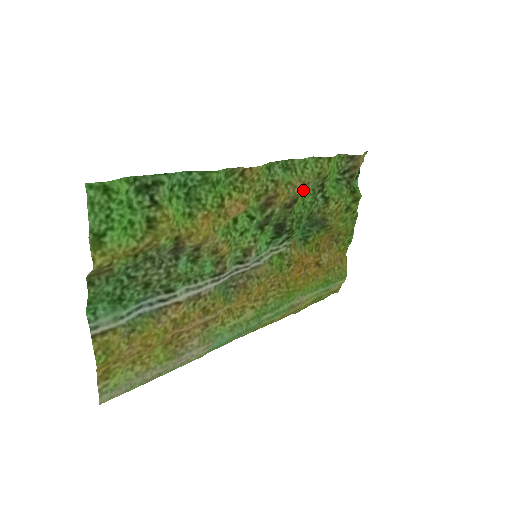
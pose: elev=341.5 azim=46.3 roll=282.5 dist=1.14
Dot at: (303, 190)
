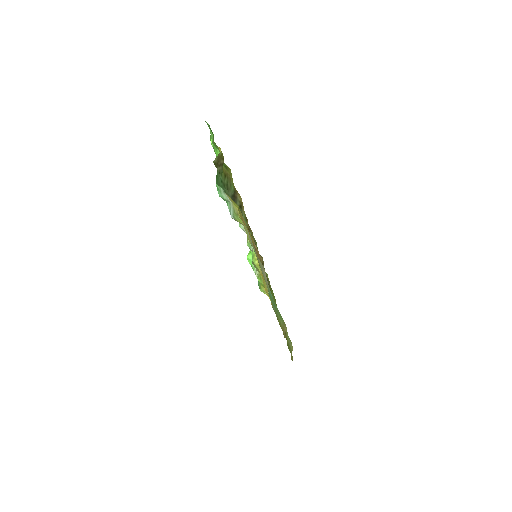
Dot at: occluded
